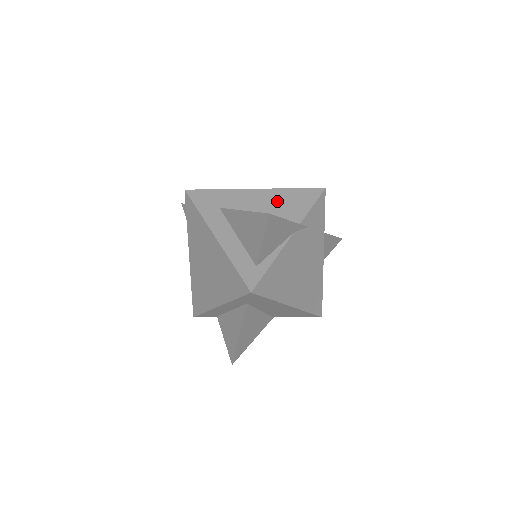
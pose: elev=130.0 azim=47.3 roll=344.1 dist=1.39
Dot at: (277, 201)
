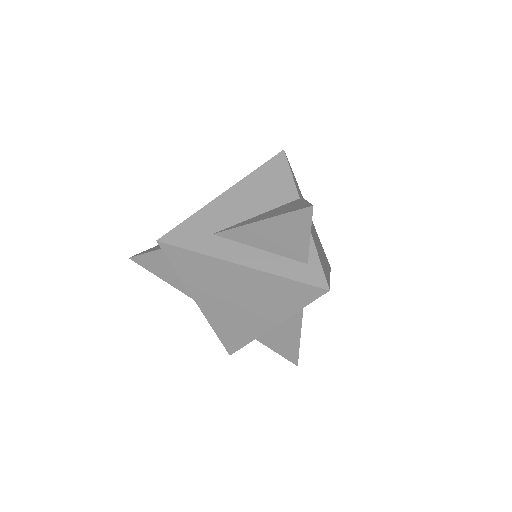
Dot at: (257, 190)
